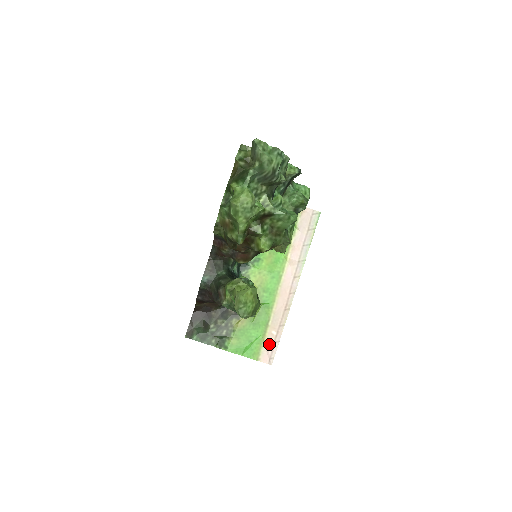
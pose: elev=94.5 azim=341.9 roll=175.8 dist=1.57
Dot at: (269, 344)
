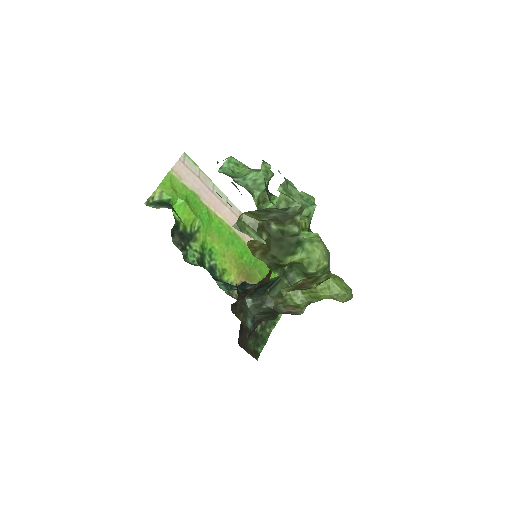
Dot at: occluded
